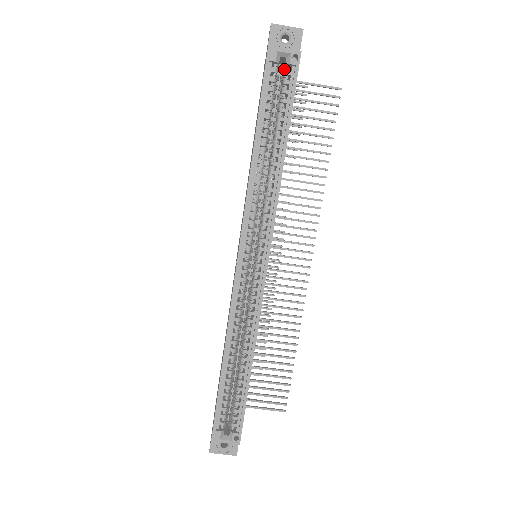
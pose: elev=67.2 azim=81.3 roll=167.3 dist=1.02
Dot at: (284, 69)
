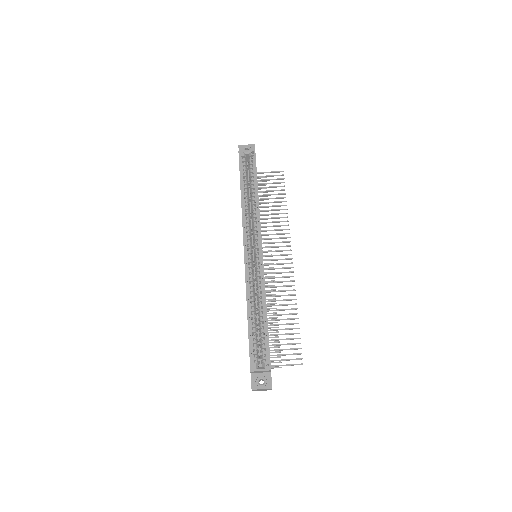
Dot at: (249, 160)
